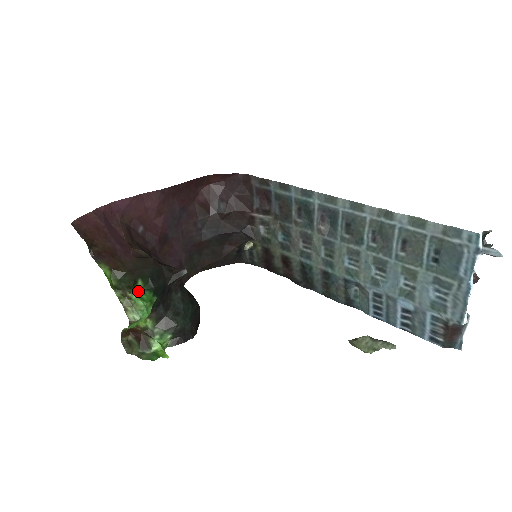
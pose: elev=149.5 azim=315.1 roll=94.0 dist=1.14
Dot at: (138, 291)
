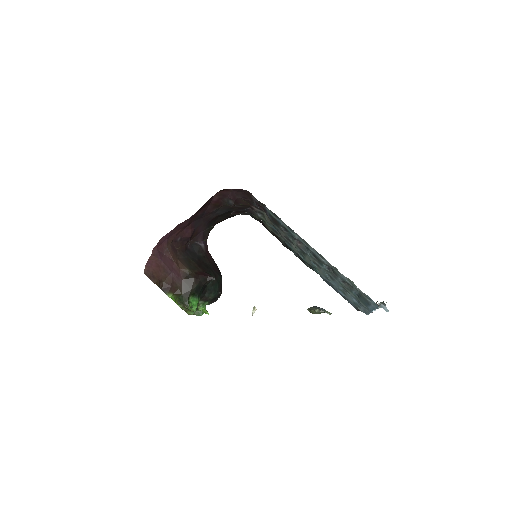
Dot at: (190, 301)
